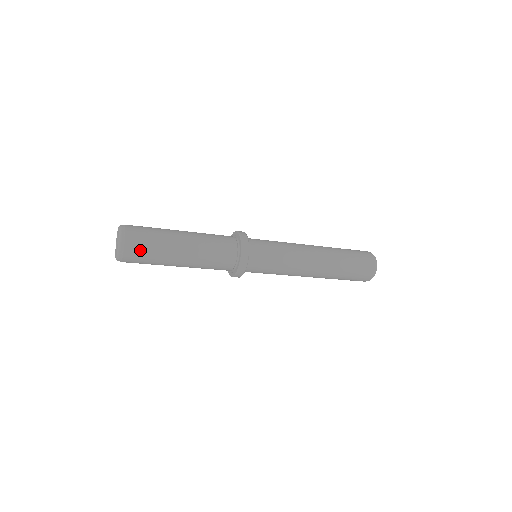
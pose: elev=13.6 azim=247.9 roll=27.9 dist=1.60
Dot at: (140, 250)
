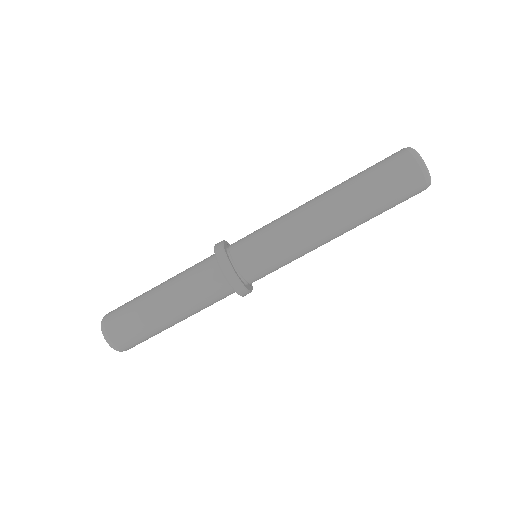
Dot at: (120, 308)
